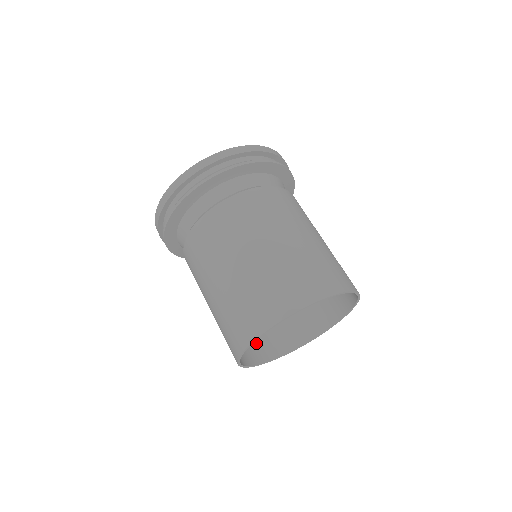
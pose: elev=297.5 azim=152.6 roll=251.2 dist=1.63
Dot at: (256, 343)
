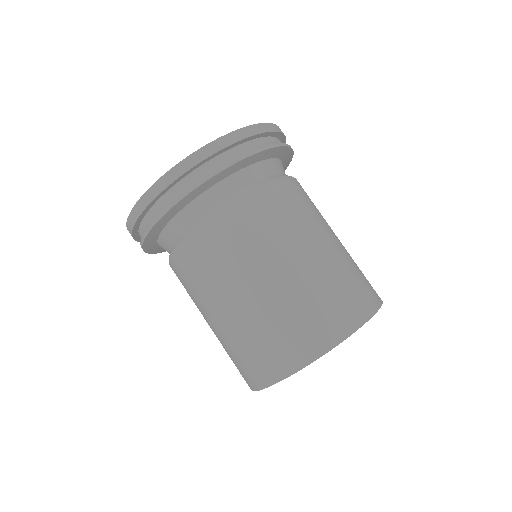
Dot at: occluded
